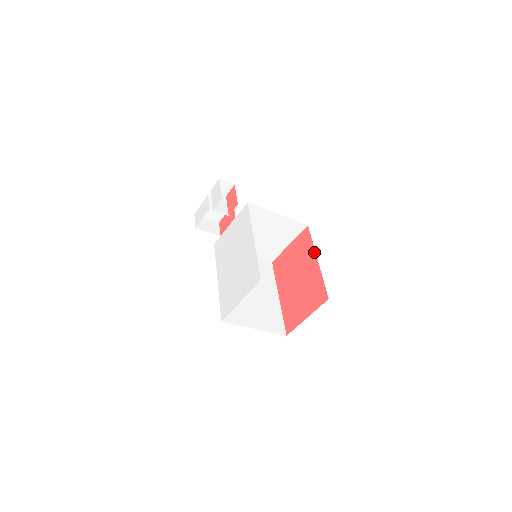
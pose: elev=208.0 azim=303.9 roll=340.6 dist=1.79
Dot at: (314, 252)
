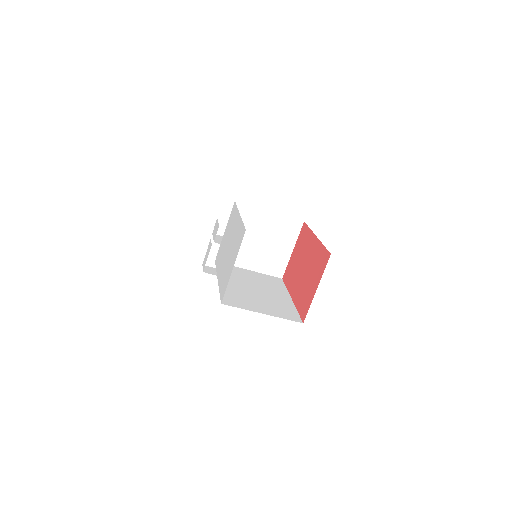
Dot at: (312, 234)
